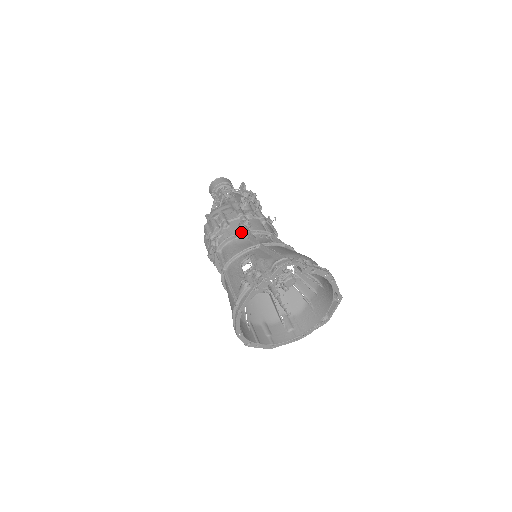
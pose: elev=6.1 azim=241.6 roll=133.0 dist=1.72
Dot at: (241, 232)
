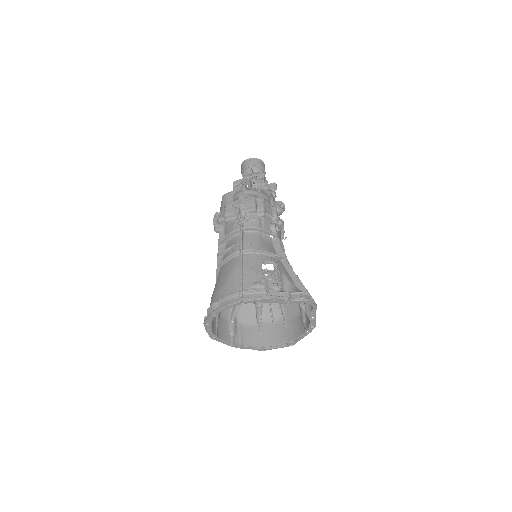
Dot at: (273, 234)
